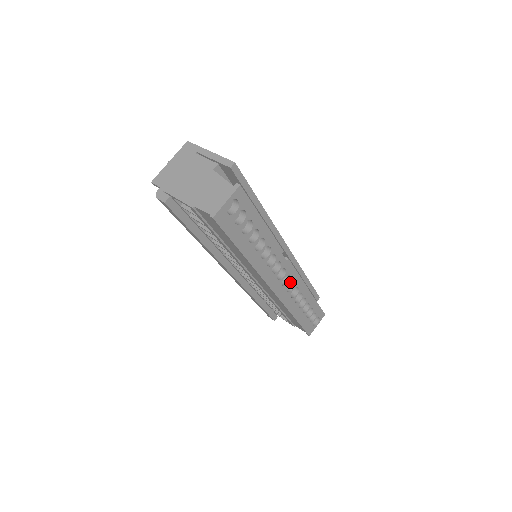
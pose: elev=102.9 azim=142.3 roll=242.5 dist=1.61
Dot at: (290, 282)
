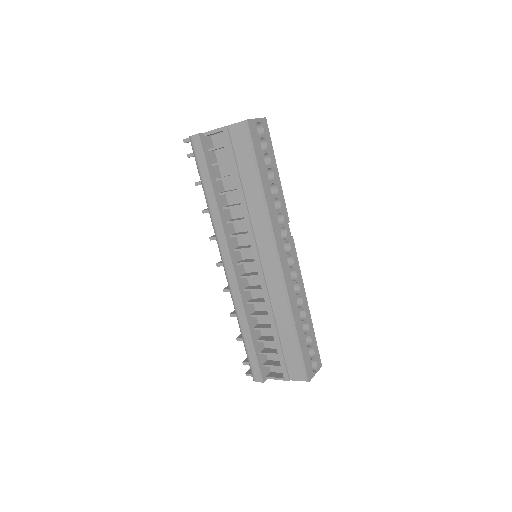
Dot at: (291, 277)
